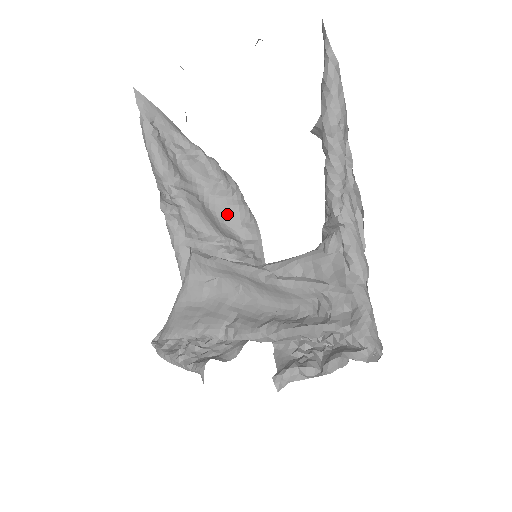
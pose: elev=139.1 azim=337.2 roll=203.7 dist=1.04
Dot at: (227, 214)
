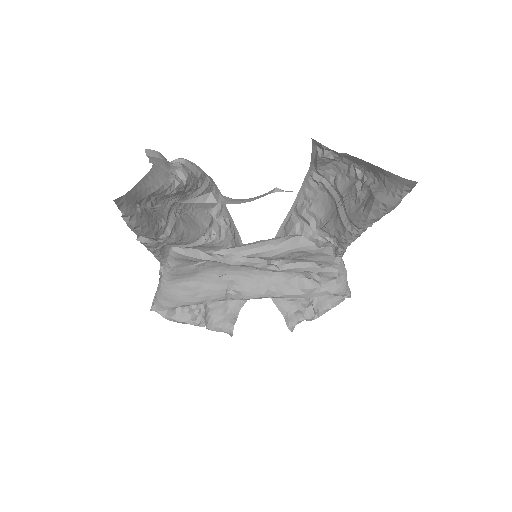
Dot at: occluded
